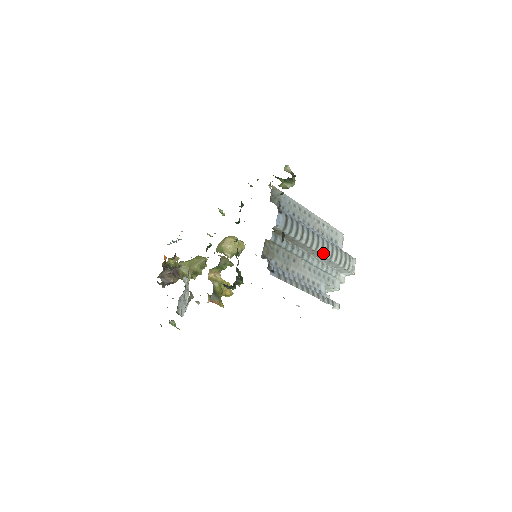
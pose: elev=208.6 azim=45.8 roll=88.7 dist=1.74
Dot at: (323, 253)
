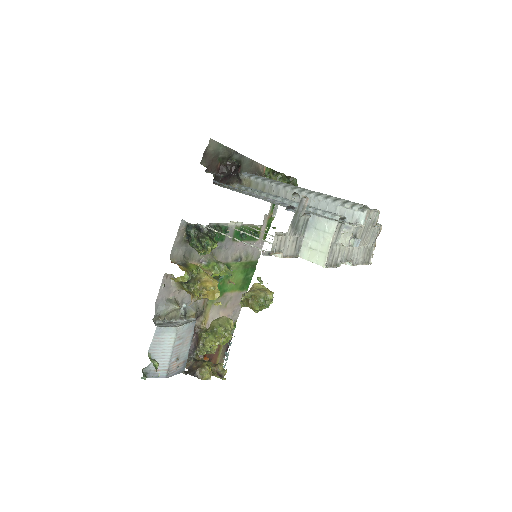
Dot at: (305, 192)
